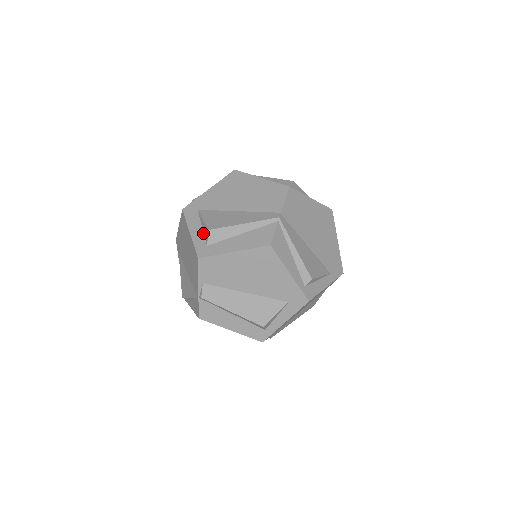
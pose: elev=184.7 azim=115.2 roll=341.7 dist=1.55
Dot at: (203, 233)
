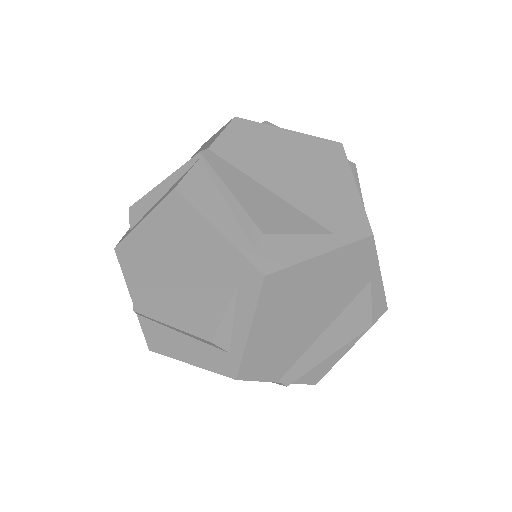
Dot at: occluded
